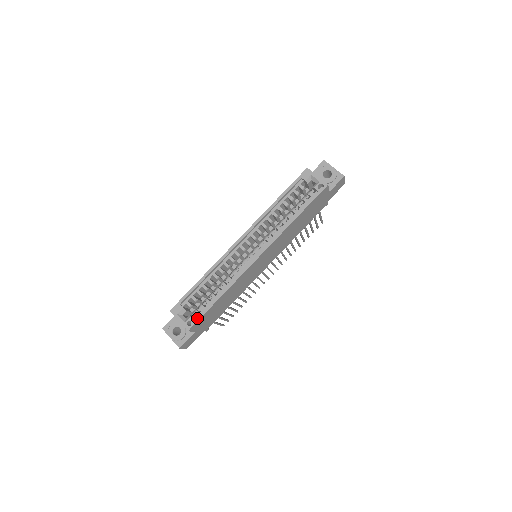
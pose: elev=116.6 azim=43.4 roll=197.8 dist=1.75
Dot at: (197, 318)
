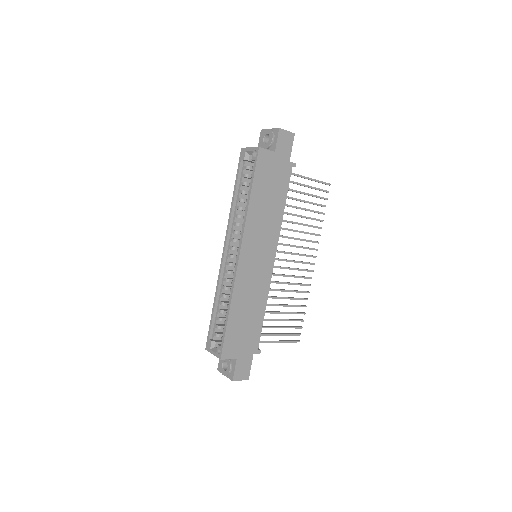
Dot at: (222, 343)
